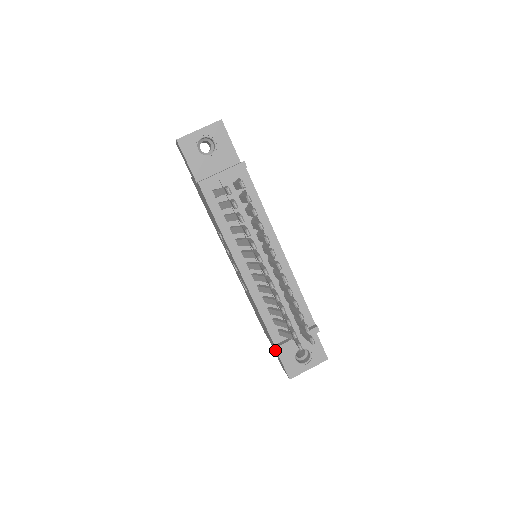
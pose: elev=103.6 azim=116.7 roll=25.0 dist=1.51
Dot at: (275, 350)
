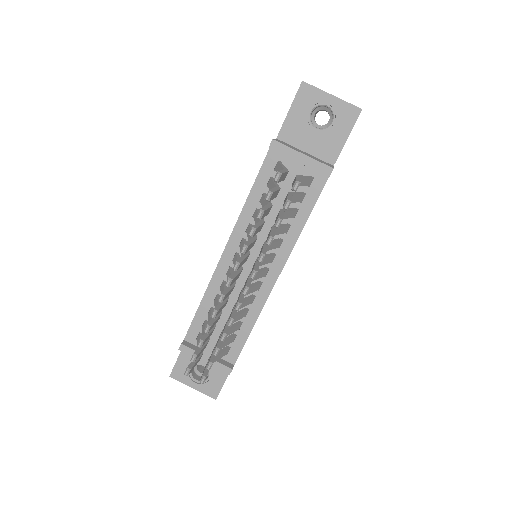
Dot at: occluded
